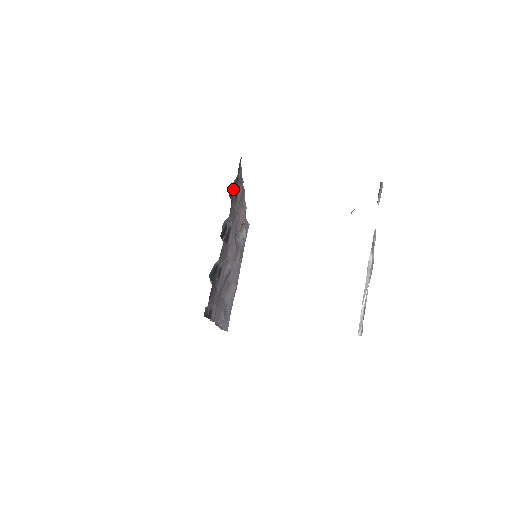
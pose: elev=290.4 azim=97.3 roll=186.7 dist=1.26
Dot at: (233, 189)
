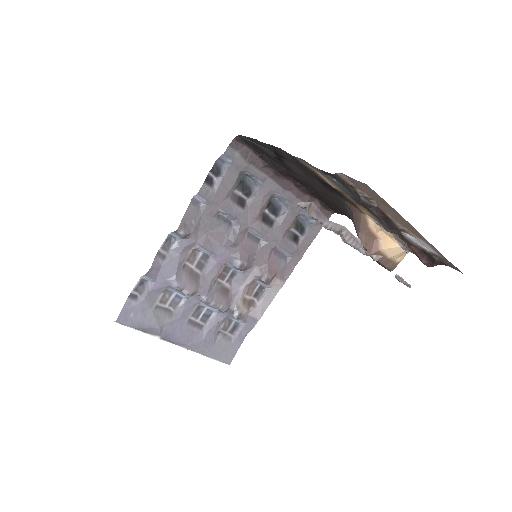
Dot at: occluded
